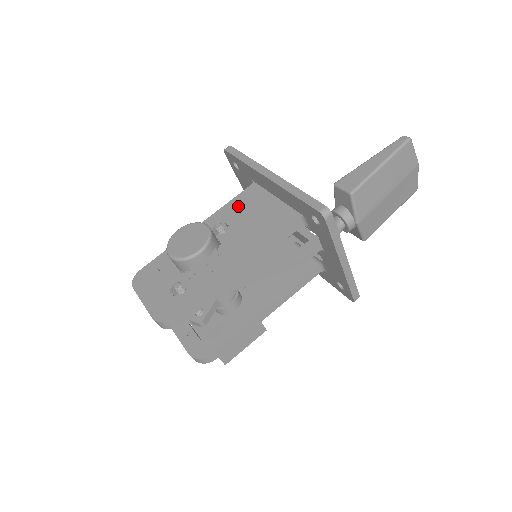
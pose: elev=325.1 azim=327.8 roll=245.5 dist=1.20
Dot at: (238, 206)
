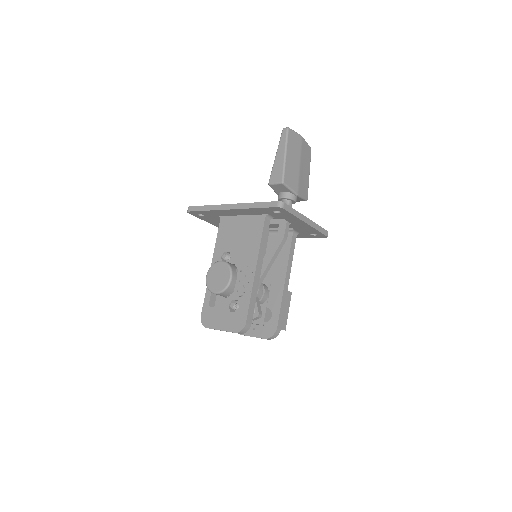
Dot at: (224, 237)
